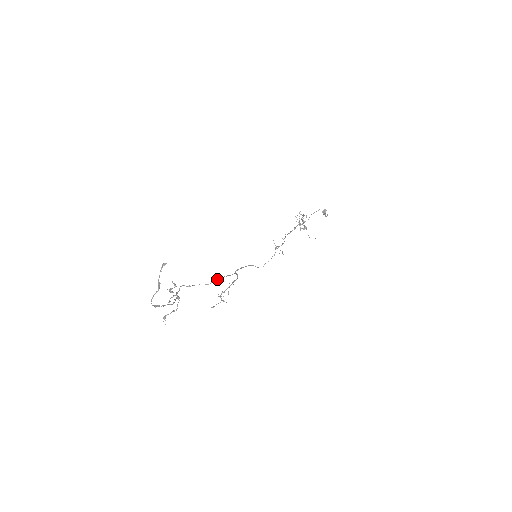
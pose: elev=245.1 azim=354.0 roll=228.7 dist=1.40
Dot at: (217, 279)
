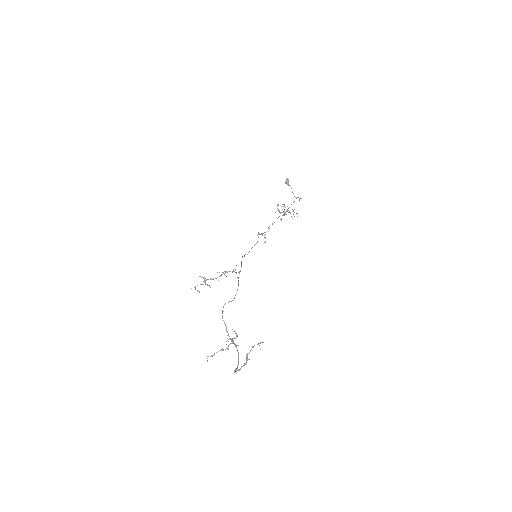
Dot at: occluded
